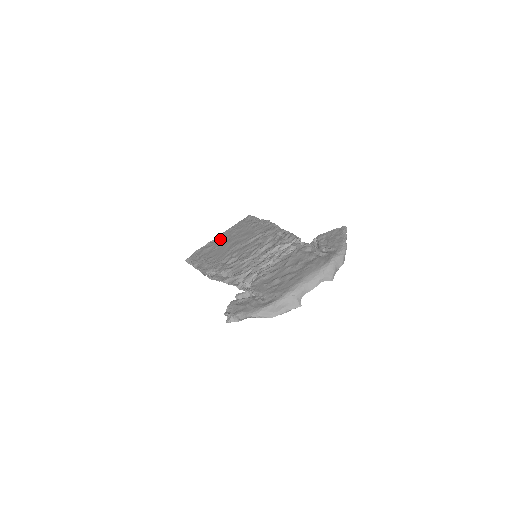
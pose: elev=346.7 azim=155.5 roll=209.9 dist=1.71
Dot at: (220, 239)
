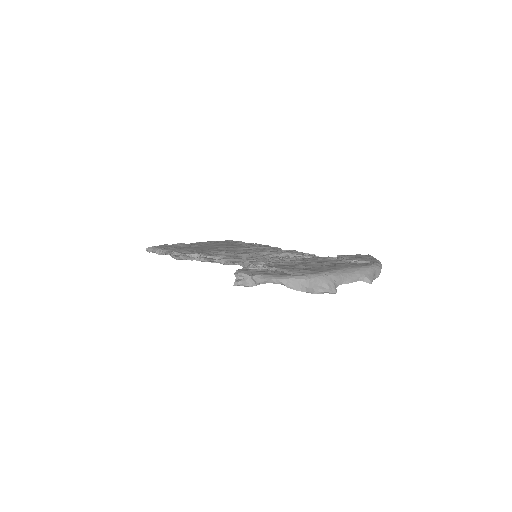
Dot at: (195, 244)
